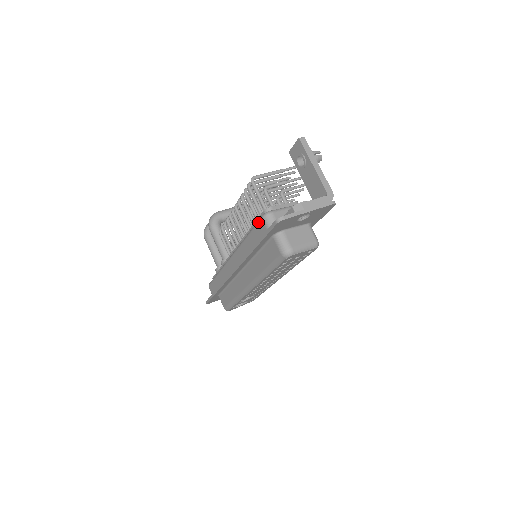
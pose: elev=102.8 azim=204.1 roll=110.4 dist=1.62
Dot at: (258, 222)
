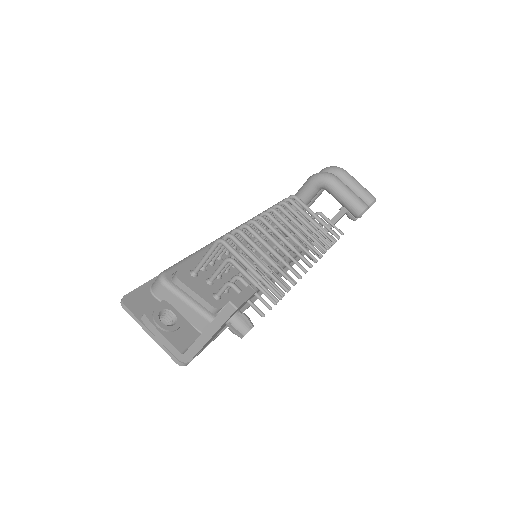
Dot at: (169, 267)
